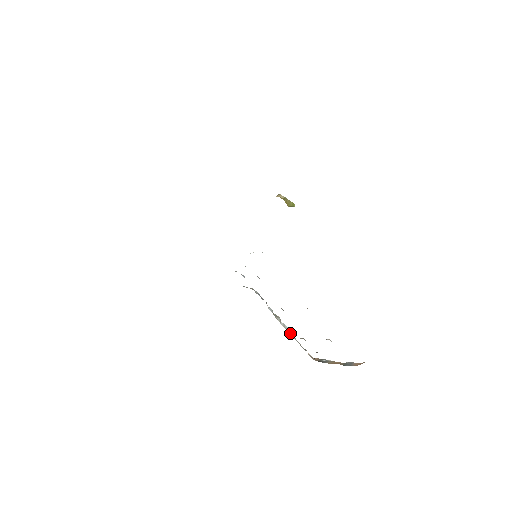
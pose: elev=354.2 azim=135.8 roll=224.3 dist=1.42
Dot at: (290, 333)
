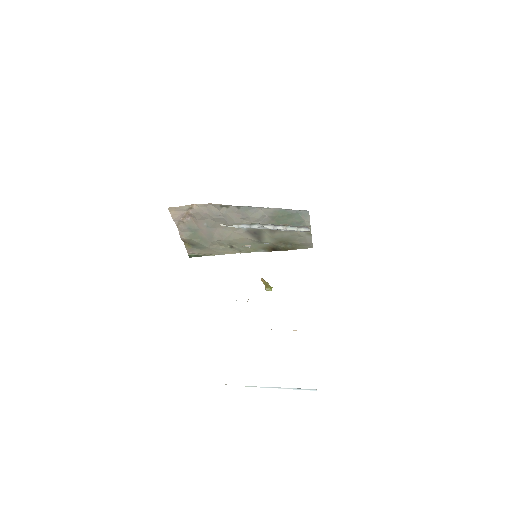
Dot at: occluded
